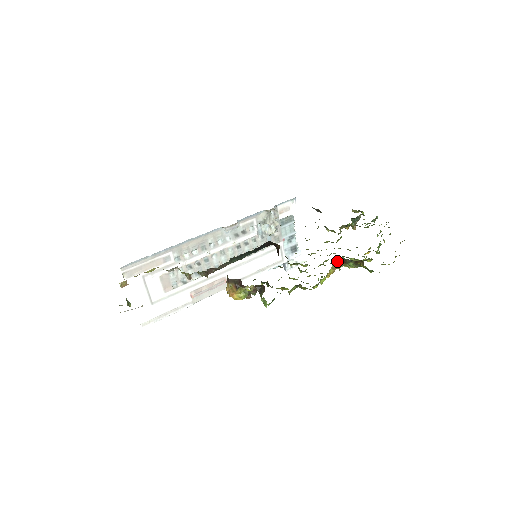
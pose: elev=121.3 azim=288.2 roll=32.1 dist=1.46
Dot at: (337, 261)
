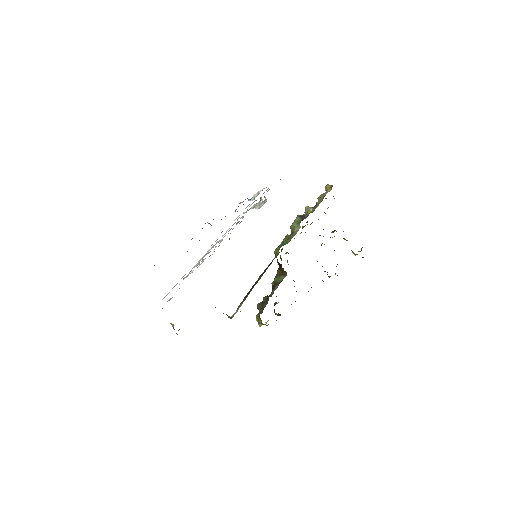
Dot at: occluded
